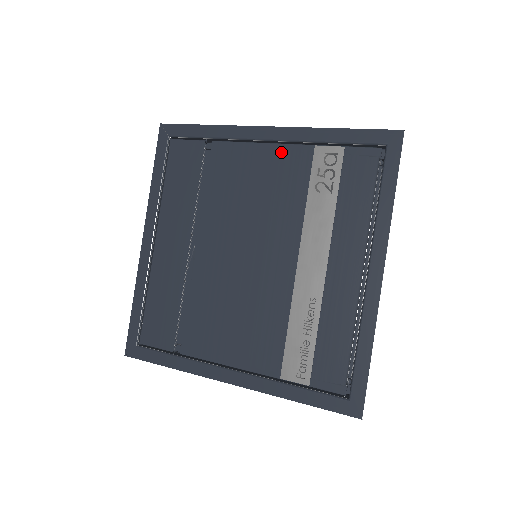
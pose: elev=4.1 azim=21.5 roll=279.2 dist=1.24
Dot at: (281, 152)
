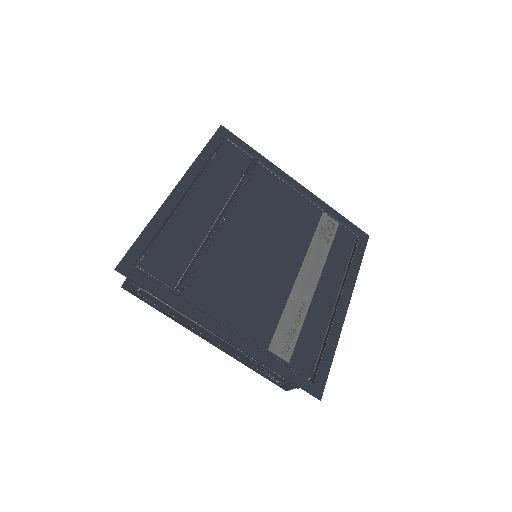
Dot at: (302, 201)
